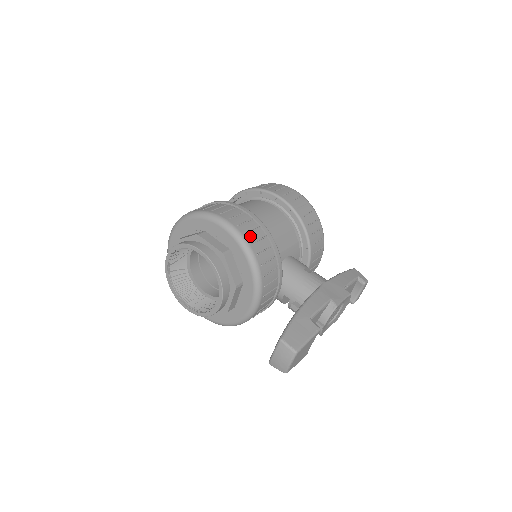
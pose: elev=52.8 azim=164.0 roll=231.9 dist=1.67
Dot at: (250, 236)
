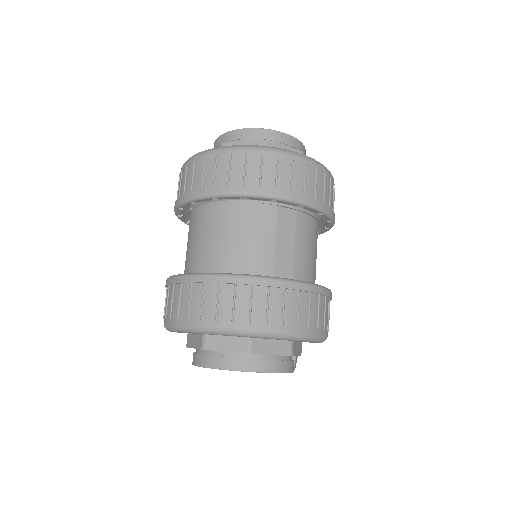
Dot at: occluded
